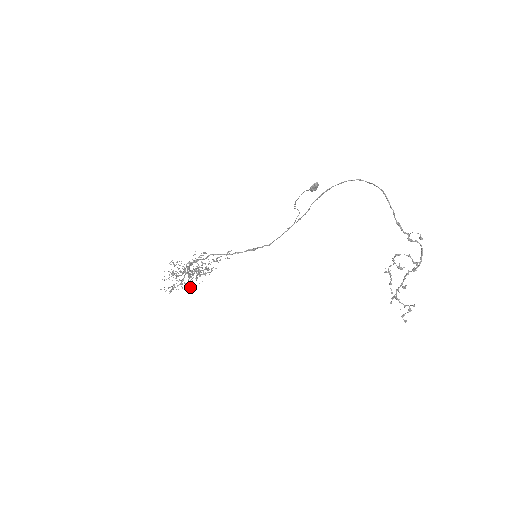
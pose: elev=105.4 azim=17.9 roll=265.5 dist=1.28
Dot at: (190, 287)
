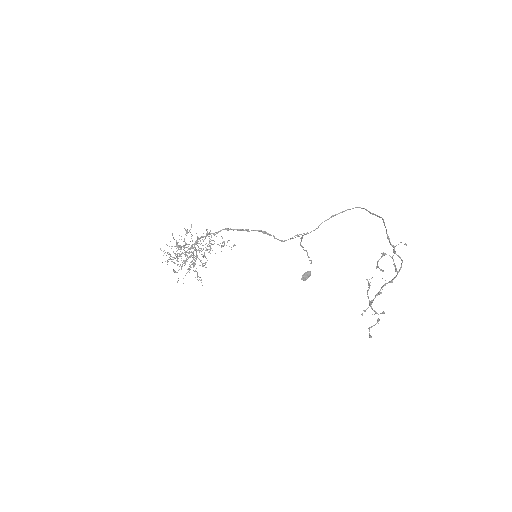
Dot at: occluded
